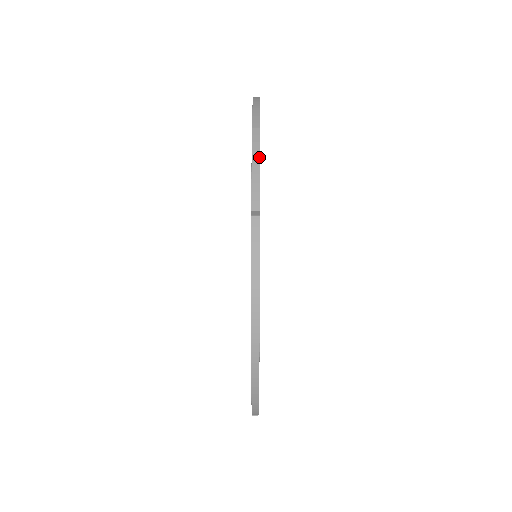
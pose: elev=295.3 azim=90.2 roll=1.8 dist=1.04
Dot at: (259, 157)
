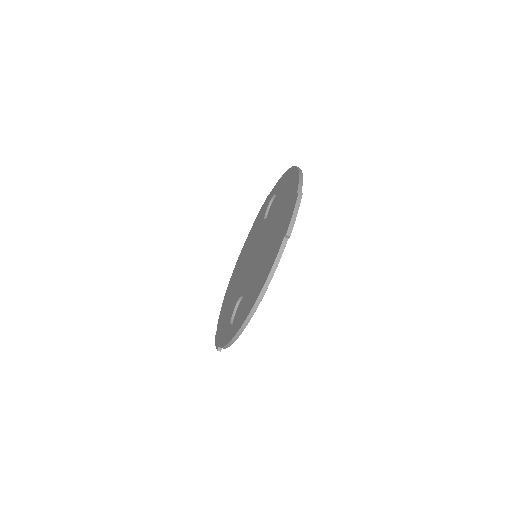
Dot at: (298, 209)
